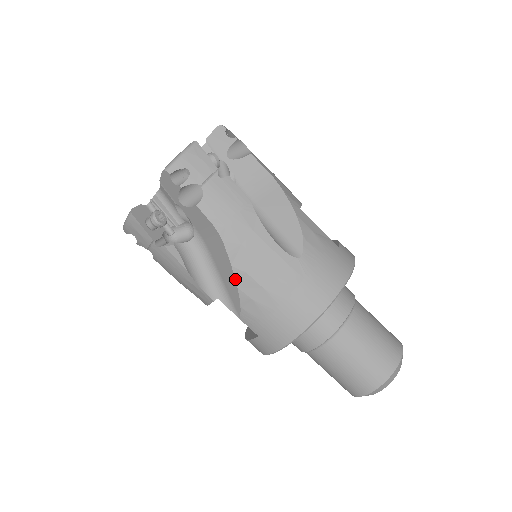
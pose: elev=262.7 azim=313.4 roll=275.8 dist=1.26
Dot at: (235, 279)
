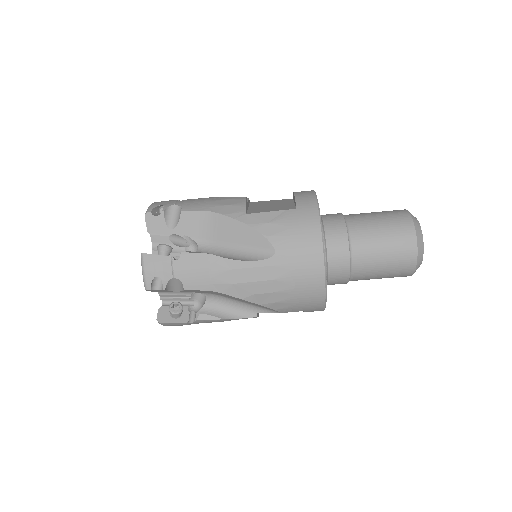
Dot at: occluded
